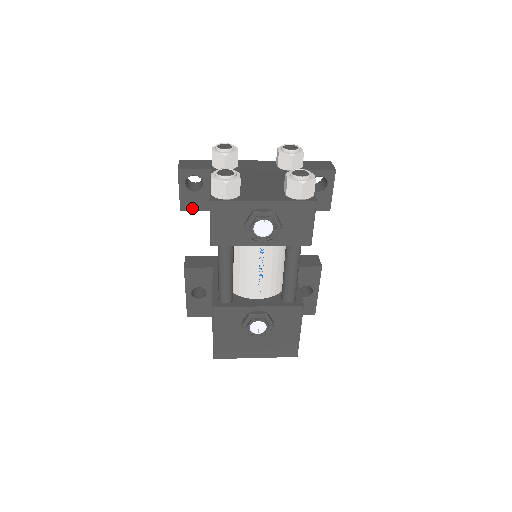
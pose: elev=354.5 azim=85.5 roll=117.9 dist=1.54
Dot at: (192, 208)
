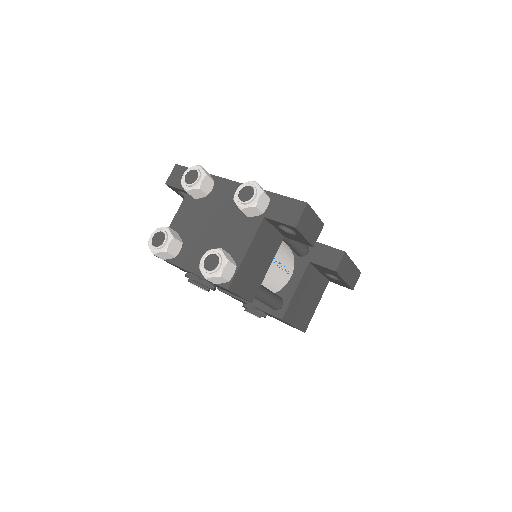
Dot at: occluded
